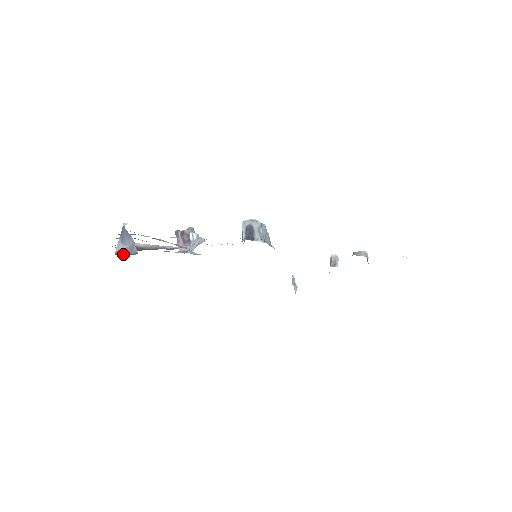
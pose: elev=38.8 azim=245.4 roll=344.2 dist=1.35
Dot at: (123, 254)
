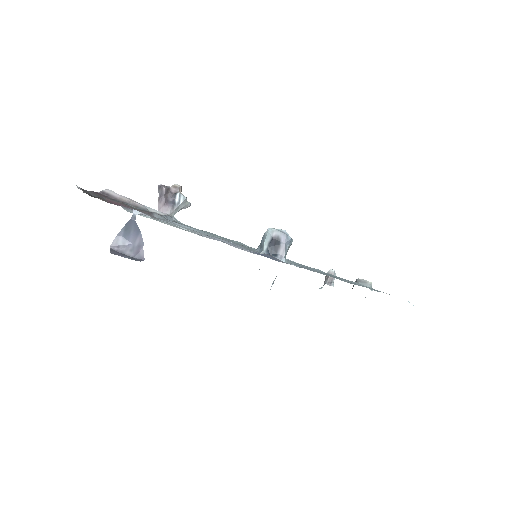
Dot at: (123, 254)
